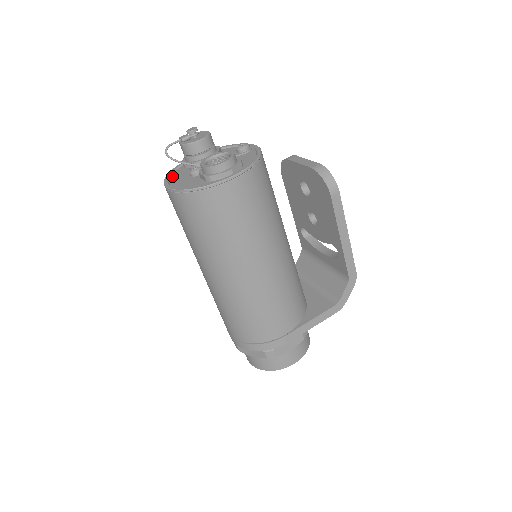
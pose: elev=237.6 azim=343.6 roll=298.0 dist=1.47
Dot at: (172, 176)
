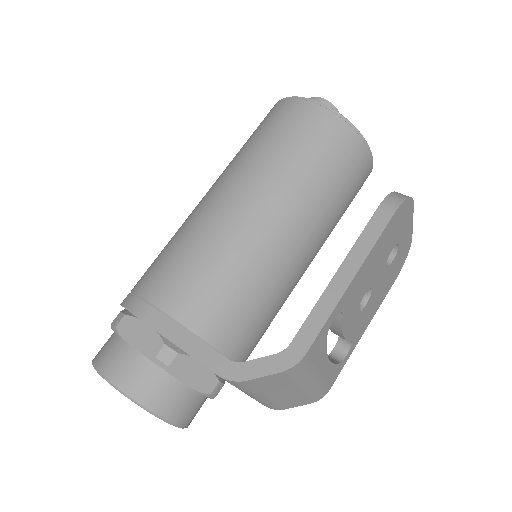
Dot at: occluded
